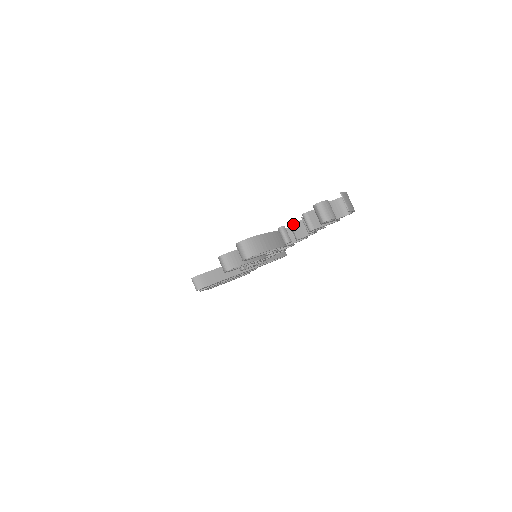
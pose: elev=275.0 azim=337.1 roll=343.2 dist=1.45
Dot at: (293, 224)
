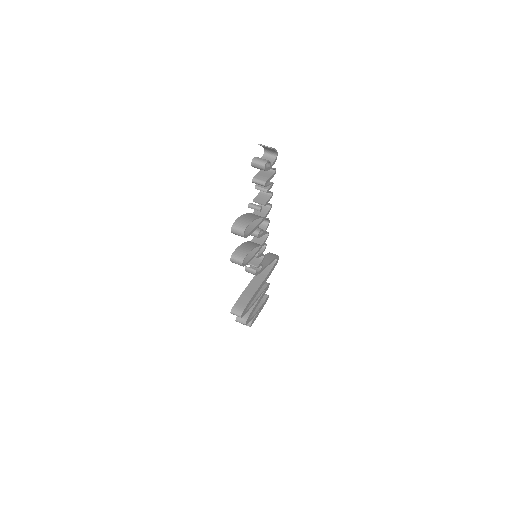
Dot at: (254, 199)
